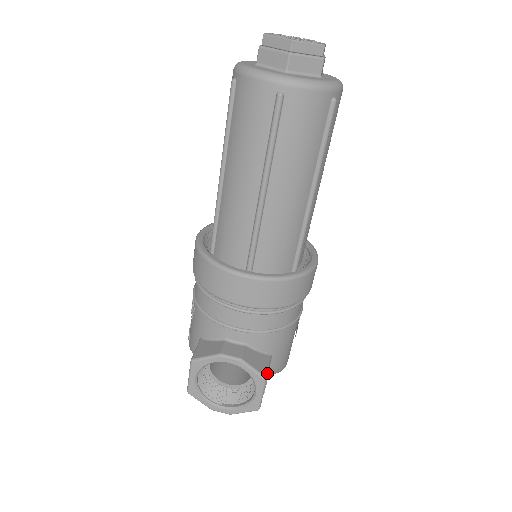
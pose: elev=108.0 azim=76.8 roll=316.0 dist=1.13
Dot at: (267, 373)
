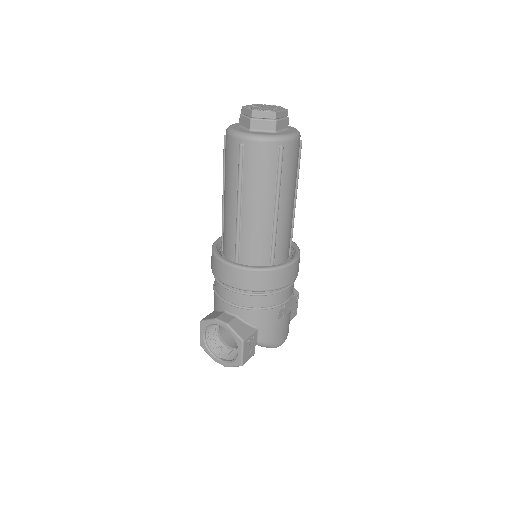
Dot at: (246, 338)
